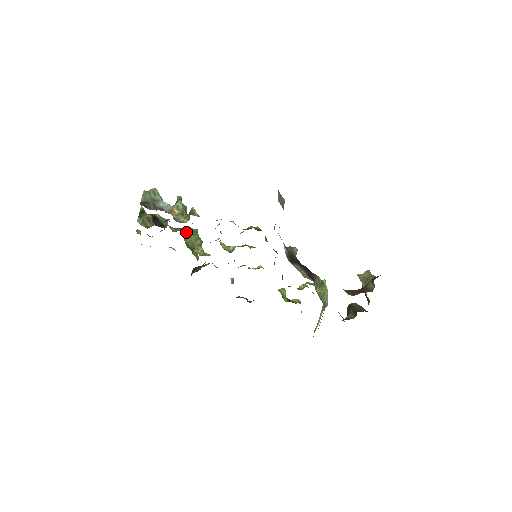
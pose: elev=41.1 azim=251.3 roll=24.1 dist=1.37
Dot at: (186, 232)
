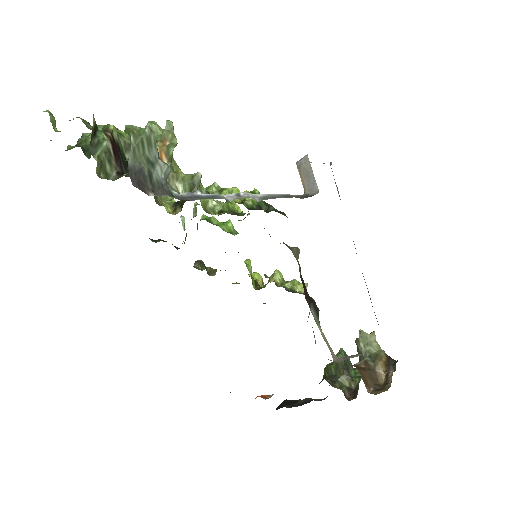
Dot at: occluded
